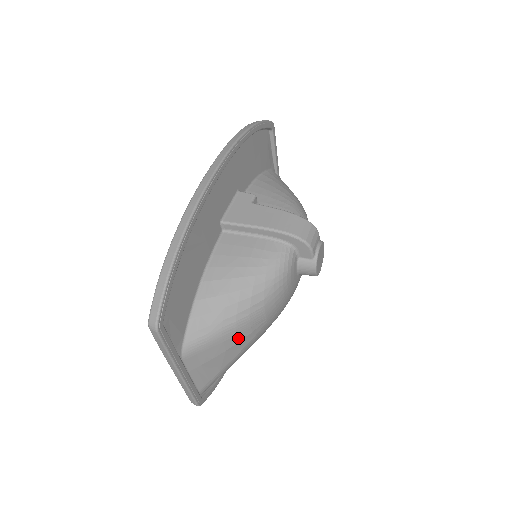
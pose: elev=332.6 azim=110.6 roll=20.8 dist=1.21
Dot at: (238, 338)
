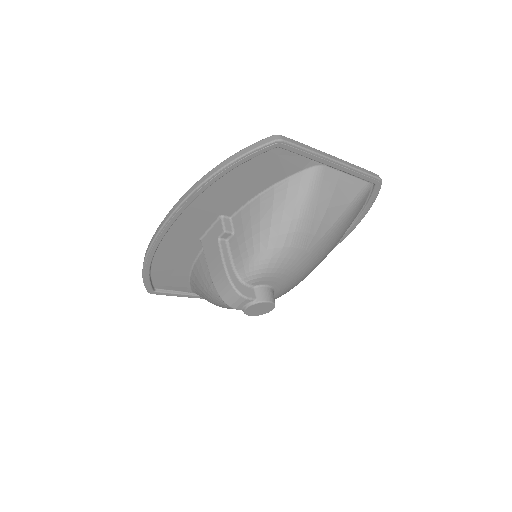
Dot at: occluded
